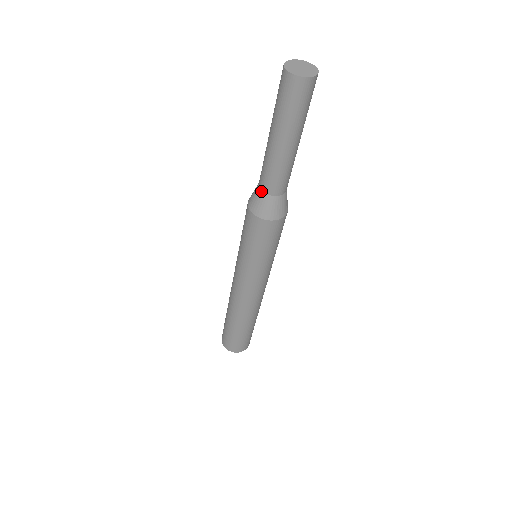
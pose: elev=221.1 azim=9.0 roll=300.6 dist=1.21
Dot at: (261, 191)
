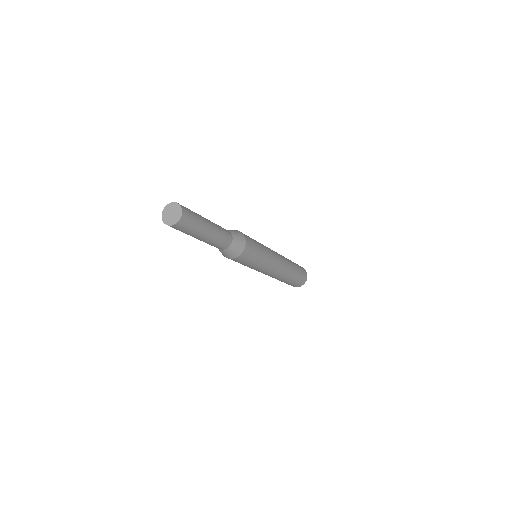
Dot at: (220, 250)
